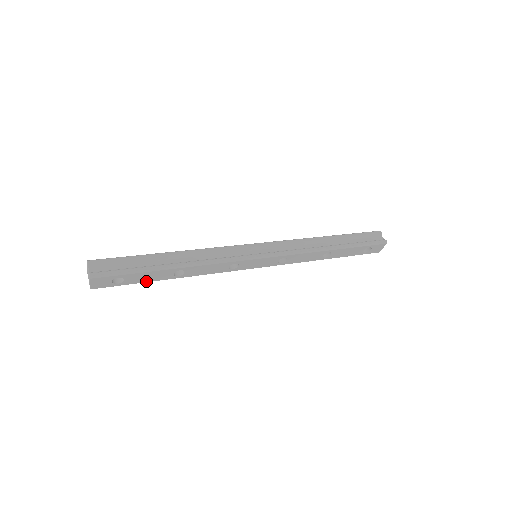
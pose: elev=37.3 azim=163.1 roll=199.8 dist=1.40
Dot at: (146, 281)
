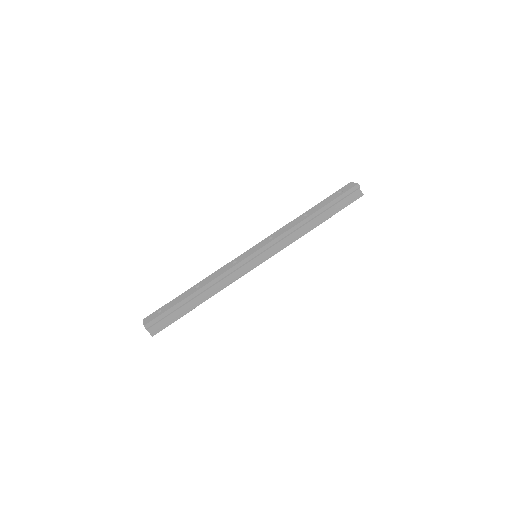
Dot at: occluded
